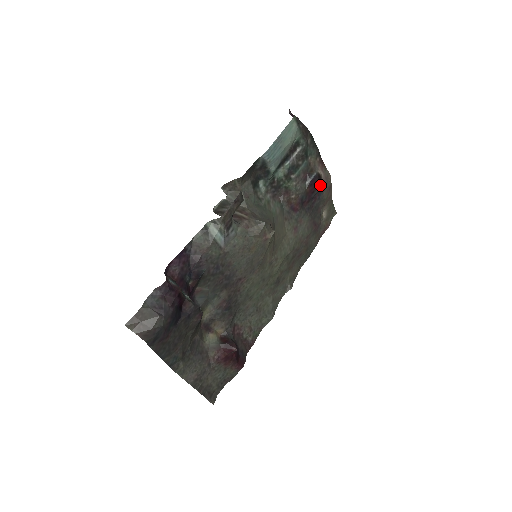
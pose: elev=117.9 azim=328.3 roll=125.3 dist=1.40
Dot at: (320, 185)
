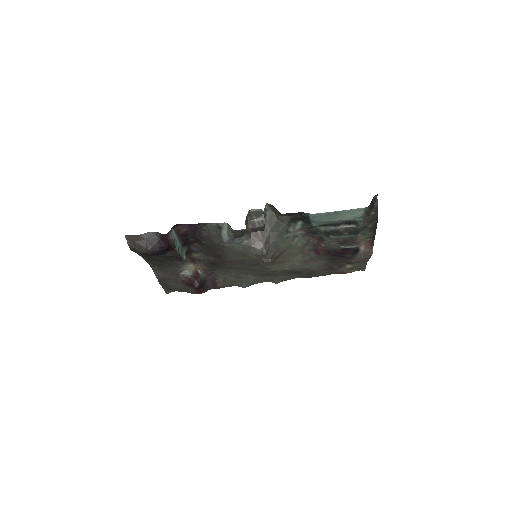
Dot at: (353, 254)
